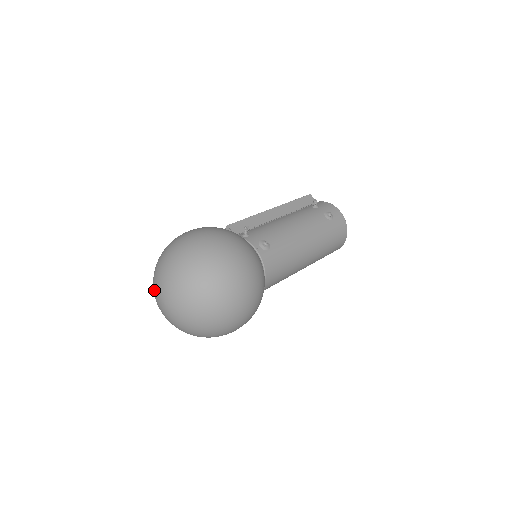
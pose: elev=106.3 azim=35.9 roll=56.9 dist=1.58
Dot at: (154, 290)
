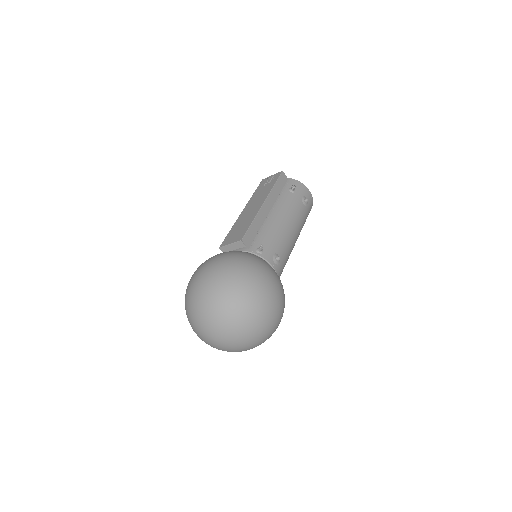
Dot at: (198, 326)
